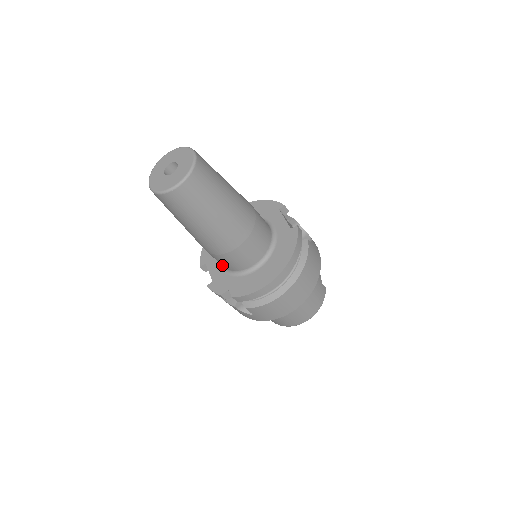
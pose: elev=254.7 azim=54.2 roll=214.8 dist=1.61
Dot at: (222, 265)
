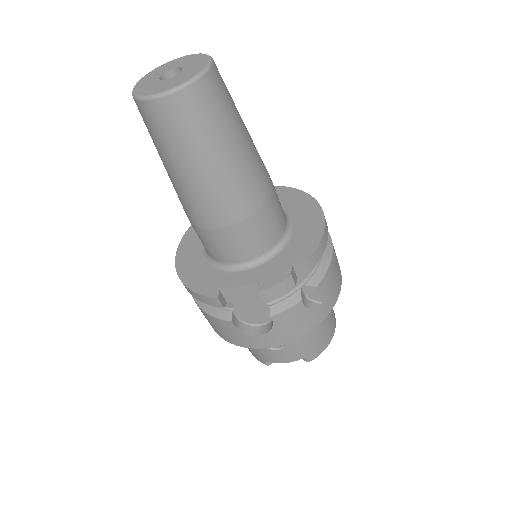
Dot at: (253, 253)
